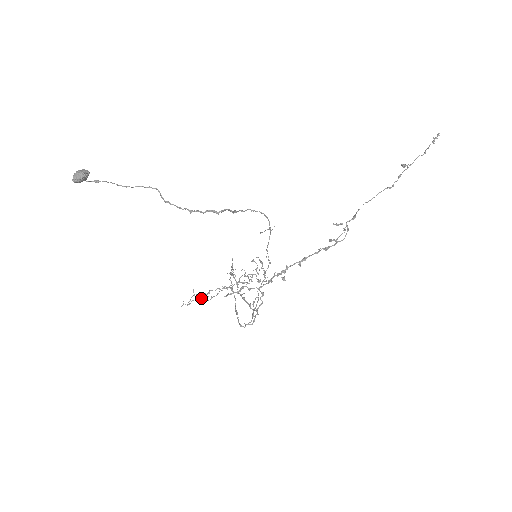
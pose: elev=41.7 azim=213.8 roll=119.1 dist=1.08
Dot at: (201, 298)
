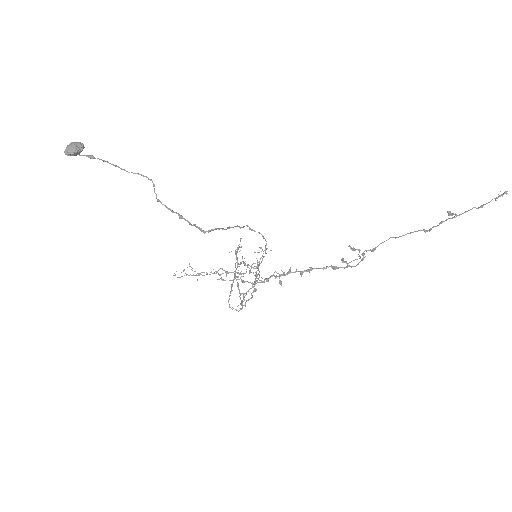
Dot at: occluded
